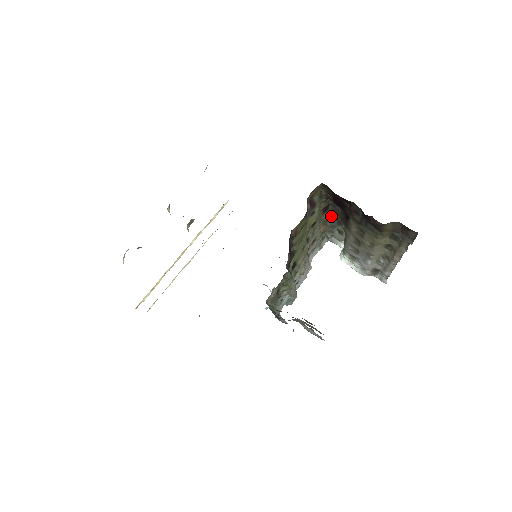
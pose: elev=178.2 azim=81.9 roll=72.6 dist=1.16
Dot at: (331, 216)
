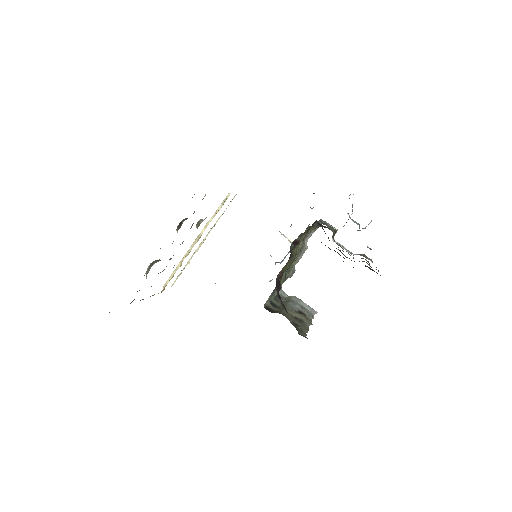
Dot at: occluded
